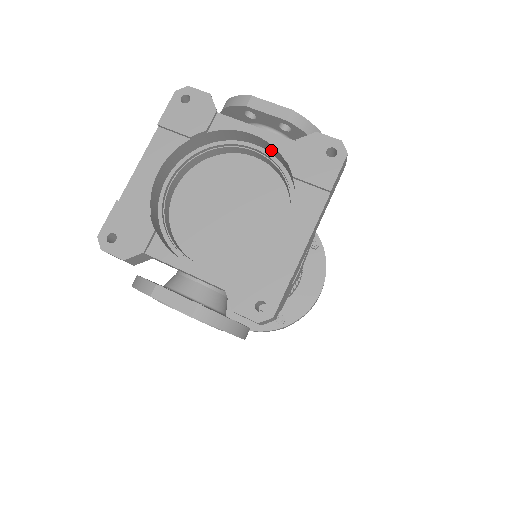
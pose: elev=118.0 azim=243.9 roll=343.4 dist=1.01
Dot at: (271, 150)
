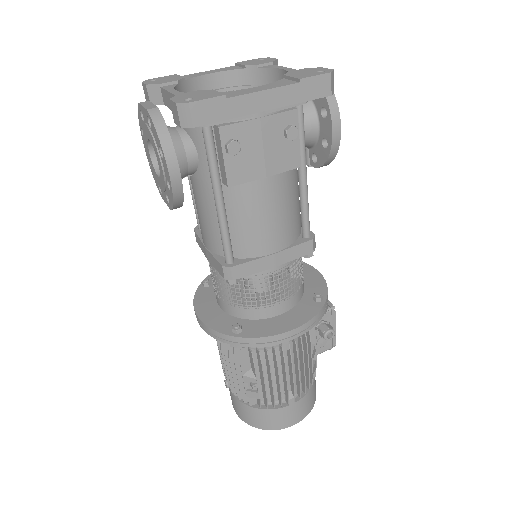
Dot at: occluded
